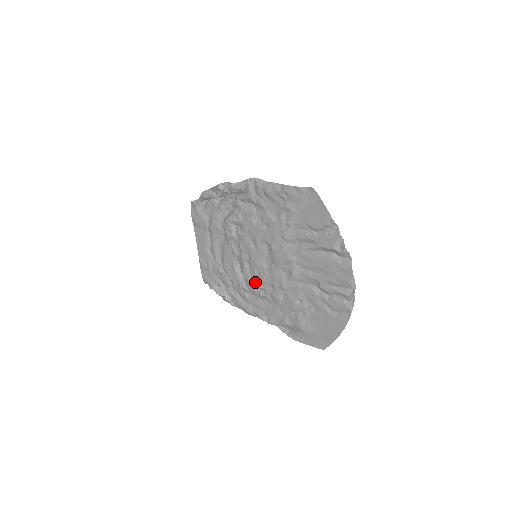
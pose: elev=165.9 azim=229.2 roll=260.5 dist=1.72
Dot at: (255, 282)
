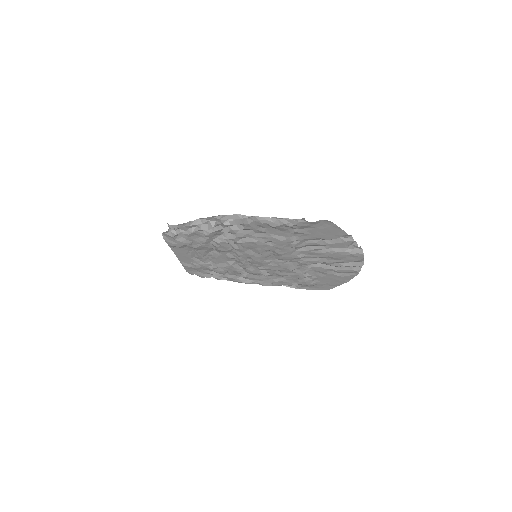
Dot at: (257, 270)
